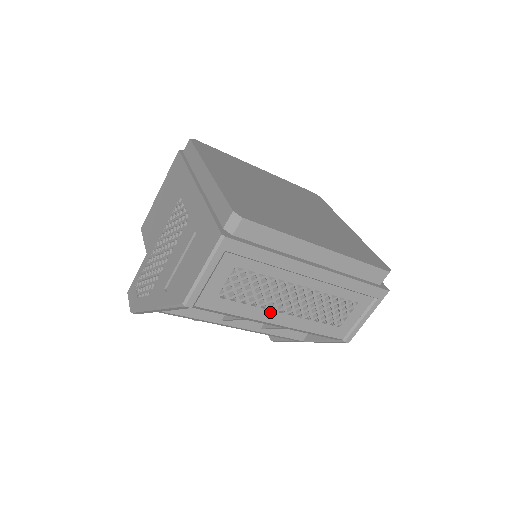
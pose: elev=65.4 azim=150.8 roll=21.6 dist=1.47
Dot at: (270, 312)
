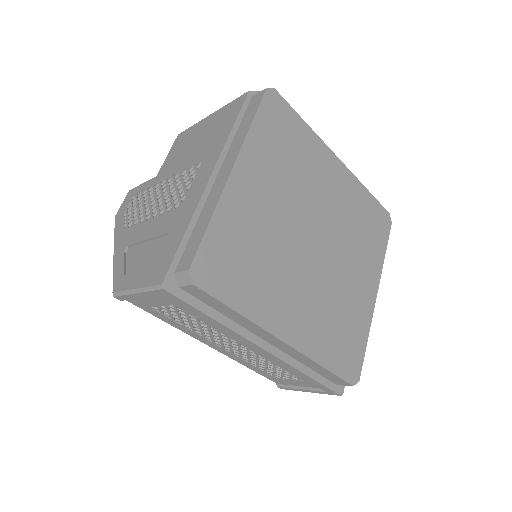
Dot at: (206, 339)
